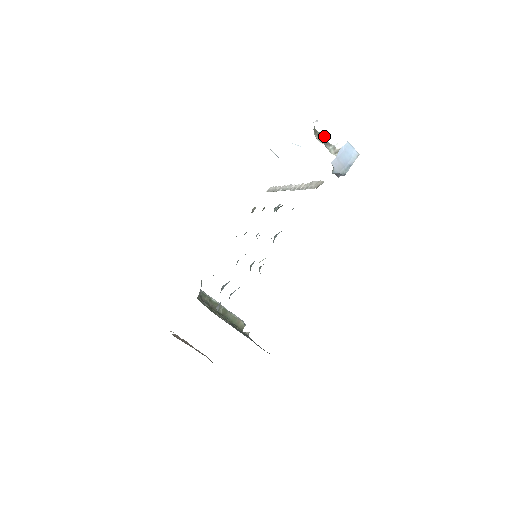
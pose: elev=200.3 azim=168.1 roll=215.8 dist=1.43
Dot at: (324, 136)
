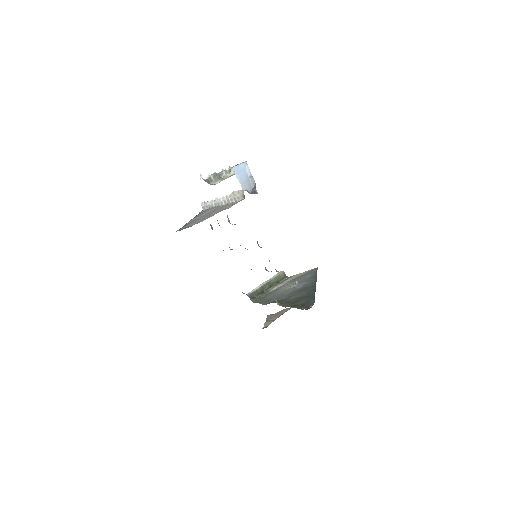
Dot at: (214, 176)
